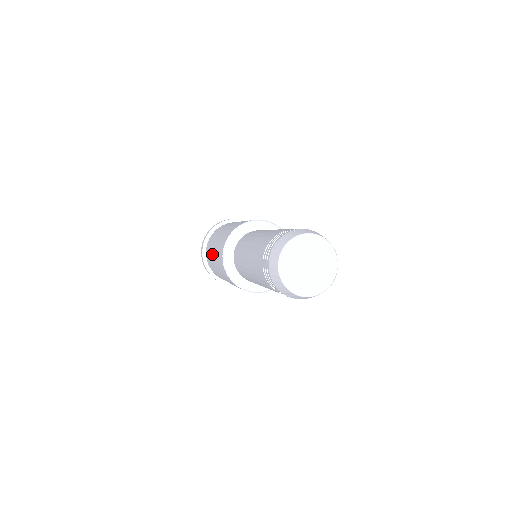
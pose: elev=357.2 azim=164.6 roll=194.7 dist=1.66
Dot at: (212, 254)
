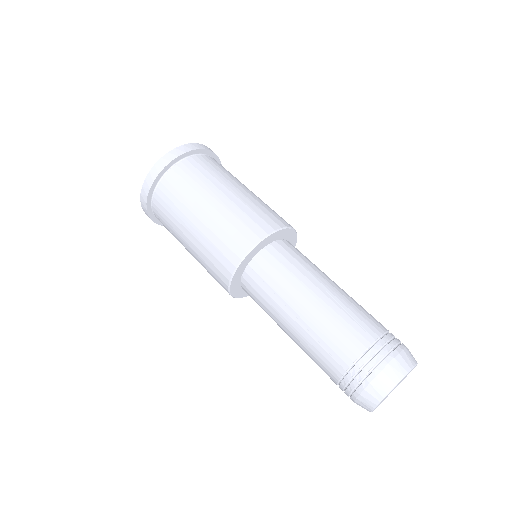
Dot at: occluded
